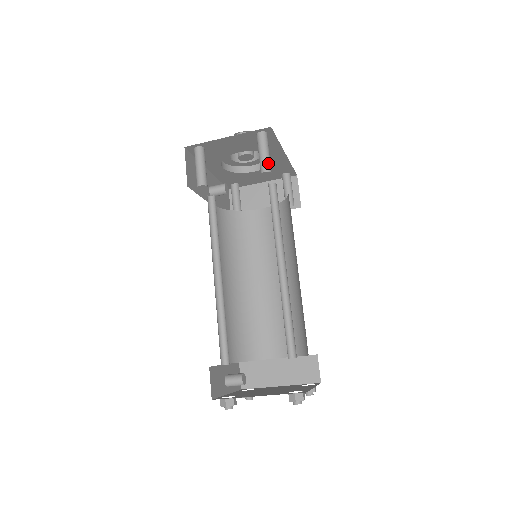
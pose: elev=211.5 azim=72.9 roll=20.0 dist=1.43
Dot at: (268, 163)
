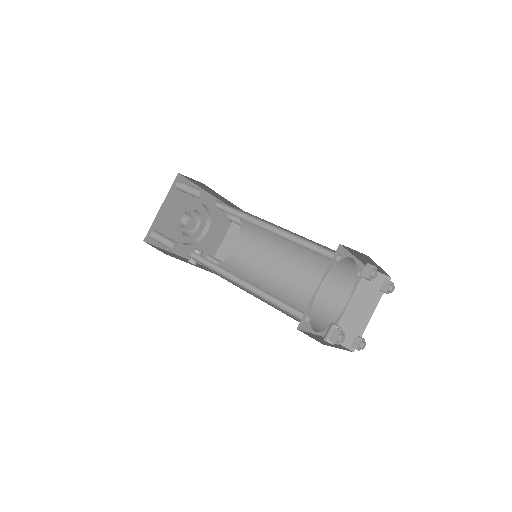
Dot at: (197, 189)
